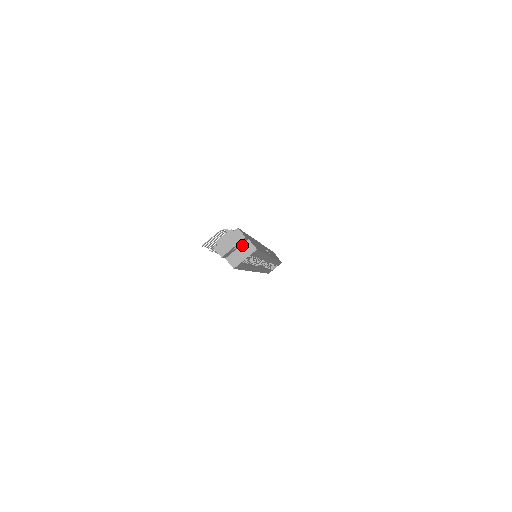
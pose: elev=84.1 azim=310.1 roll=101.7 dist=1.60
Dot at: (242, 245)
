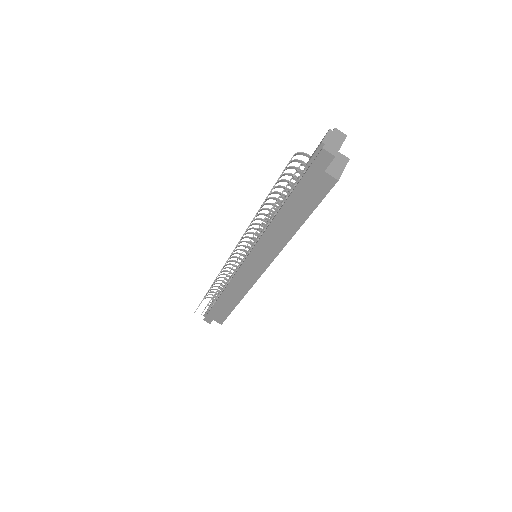
Dot at: occluded
